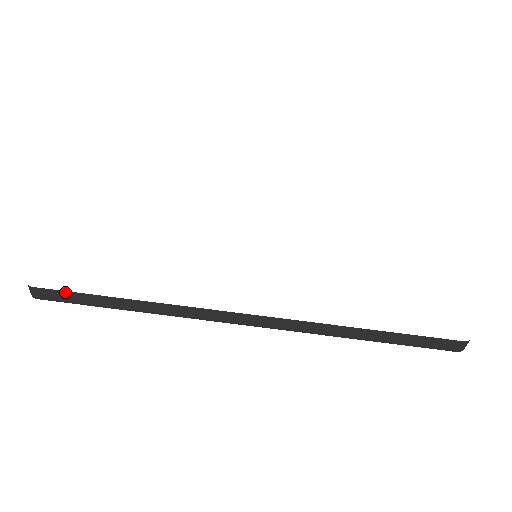
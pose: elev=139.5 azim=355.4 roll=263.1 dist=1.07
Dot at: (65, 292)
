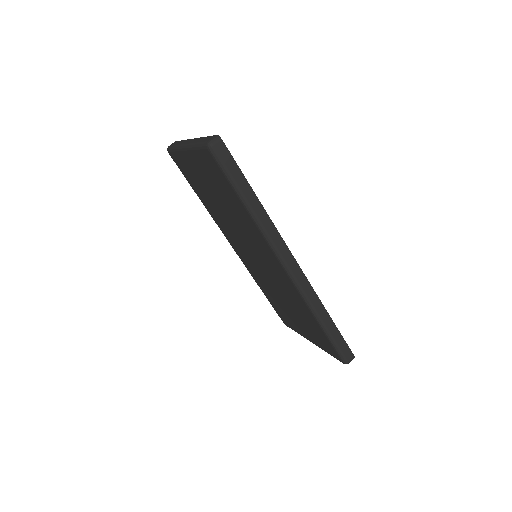
Dot at: (234, 161)
